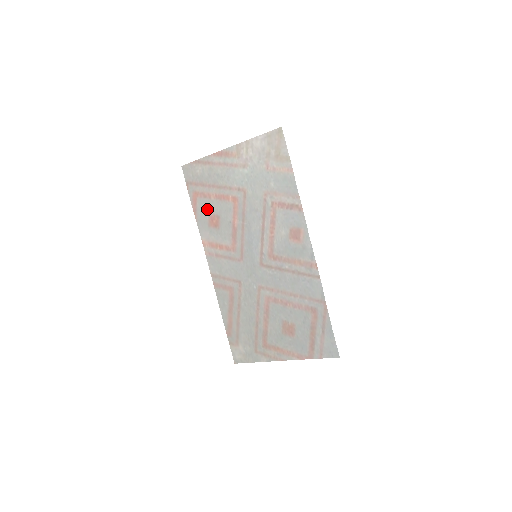
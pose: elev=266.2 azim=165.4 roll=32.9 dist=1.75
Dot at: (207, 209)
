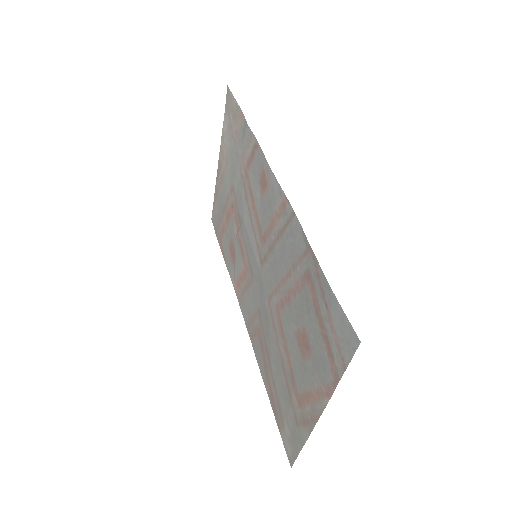
Dot at: (227, 244)
